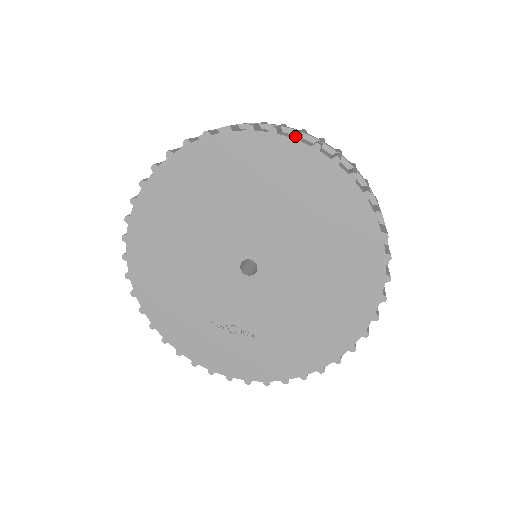
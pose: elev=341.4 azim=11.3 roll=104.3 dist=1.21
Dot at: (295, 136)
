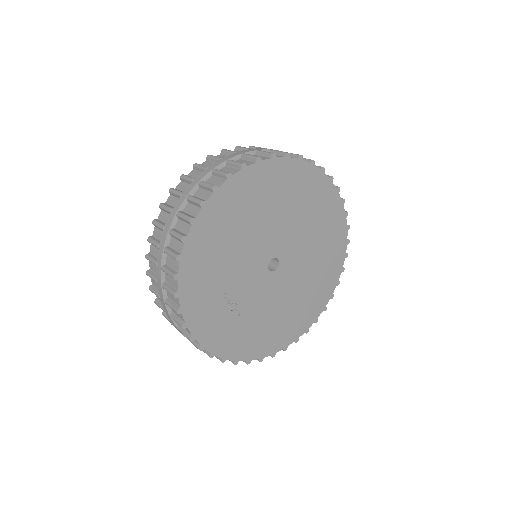
Dot at: (344, 201)
